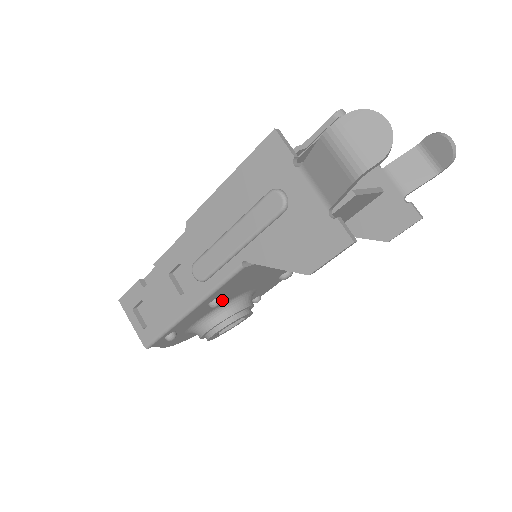
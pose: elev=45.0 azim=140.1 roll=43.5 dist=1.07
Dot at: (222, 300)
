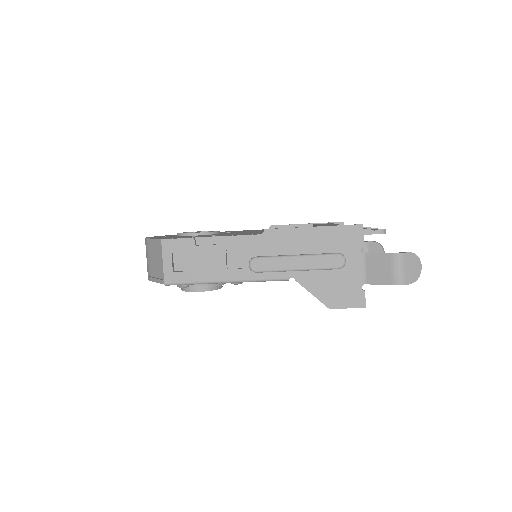
Dot at: (242, 282)
